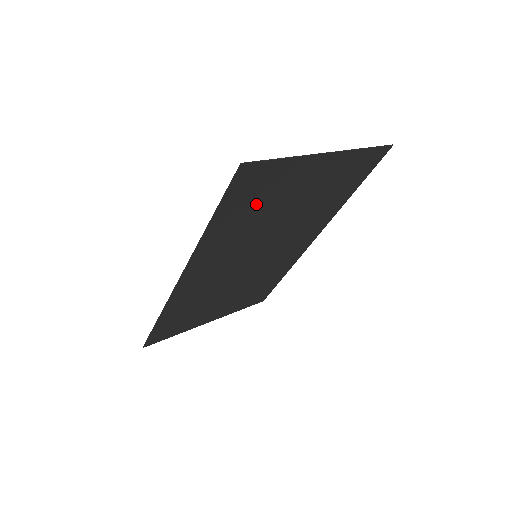
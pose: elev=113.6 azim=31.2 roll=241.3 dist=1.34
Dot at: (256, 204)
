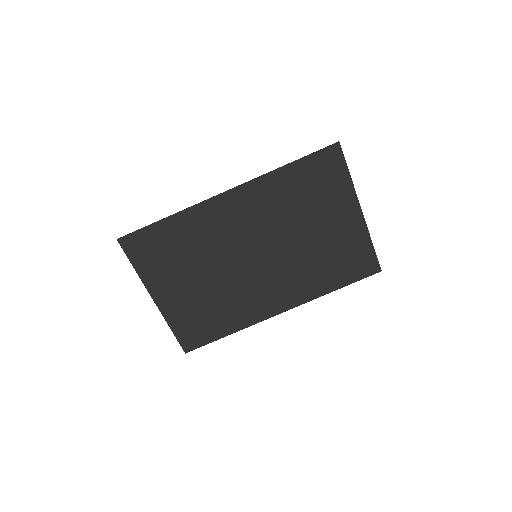
Dot at: (310, 191)
